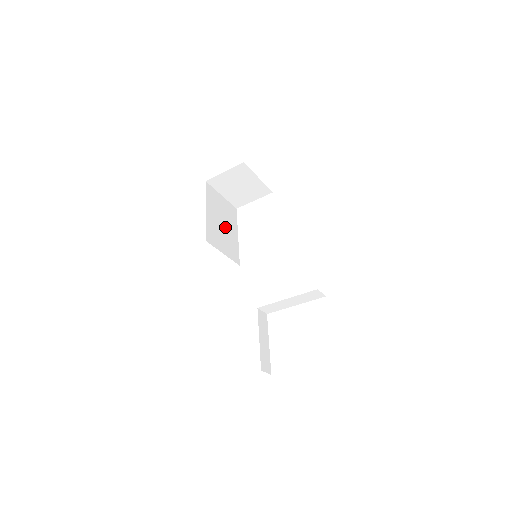
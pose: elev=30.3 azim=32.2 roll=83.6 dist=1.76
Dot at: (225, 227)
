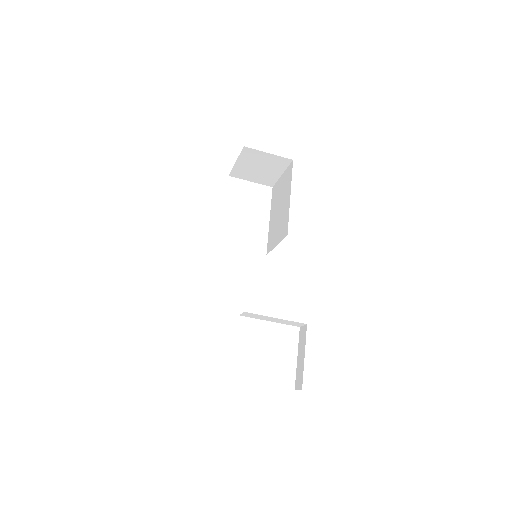
Dot at: occluded
